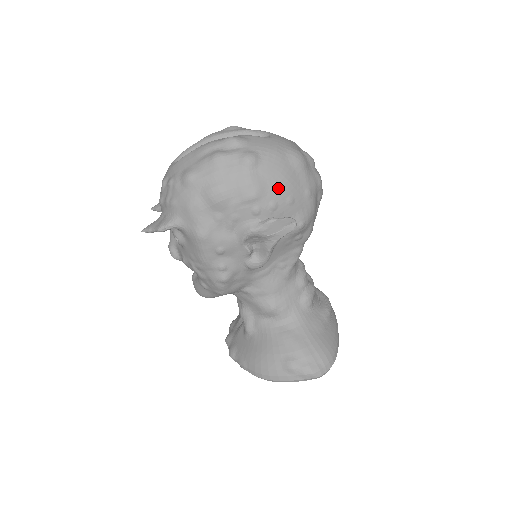
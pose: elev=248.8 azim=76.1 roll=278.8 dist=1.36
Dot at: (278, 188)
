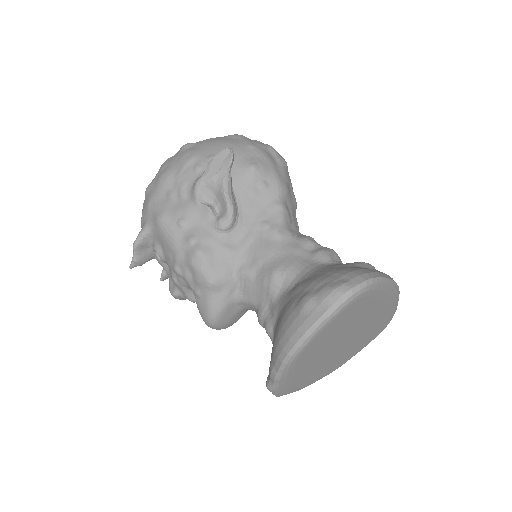
Dot at: (214, 147)
